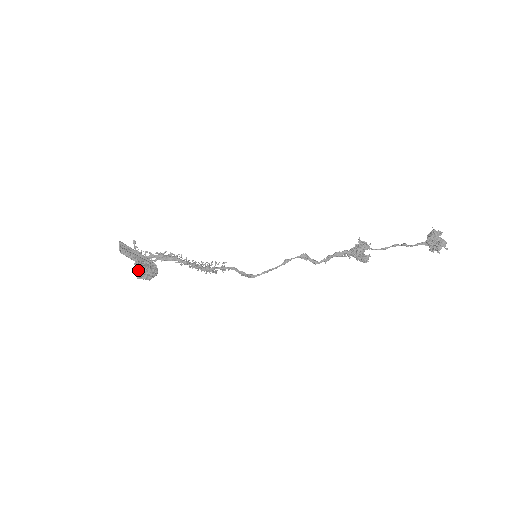
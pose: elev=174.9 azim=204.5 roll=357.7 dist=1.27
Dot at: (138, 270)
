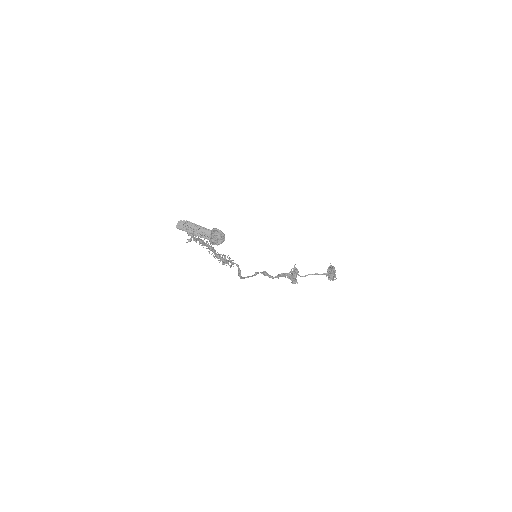
Dot at: (213, 235)
